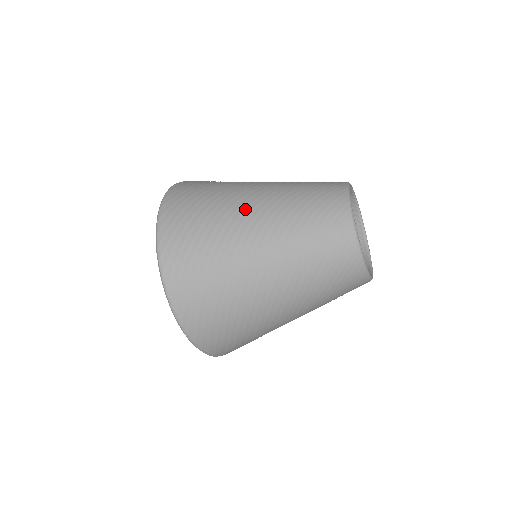
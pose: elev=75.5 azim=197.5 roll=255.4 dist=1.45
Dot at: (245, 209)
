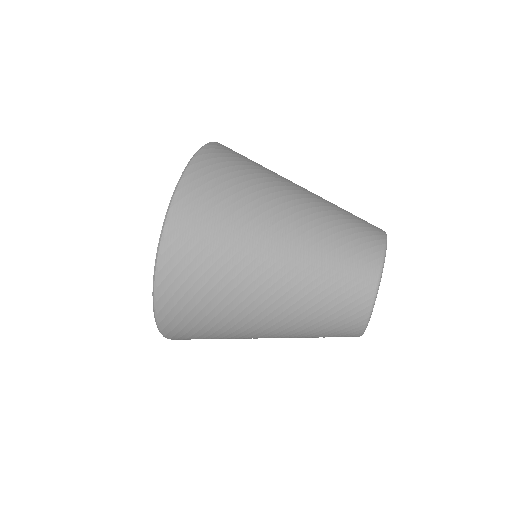
Dot at: (279, 213)
